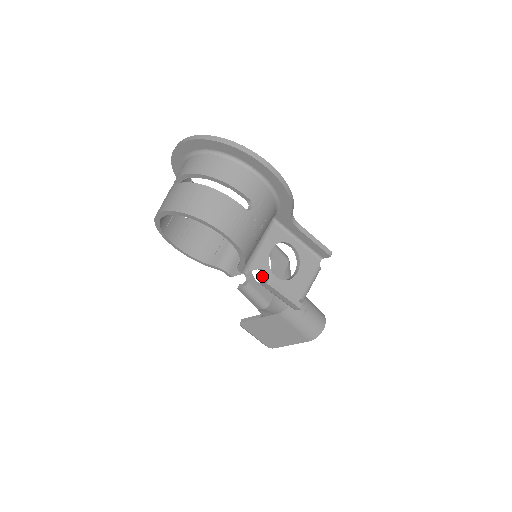
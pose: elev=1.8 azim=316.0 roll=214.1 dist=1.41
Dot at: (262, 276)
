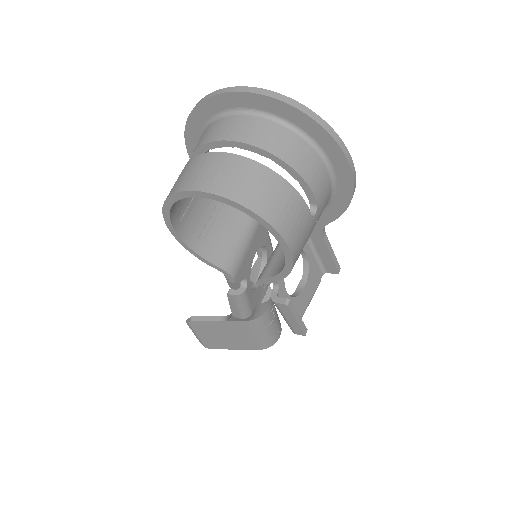
Dot at: (274, 290)
